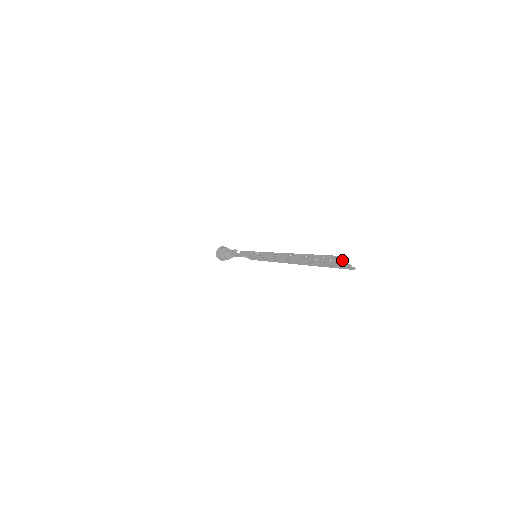
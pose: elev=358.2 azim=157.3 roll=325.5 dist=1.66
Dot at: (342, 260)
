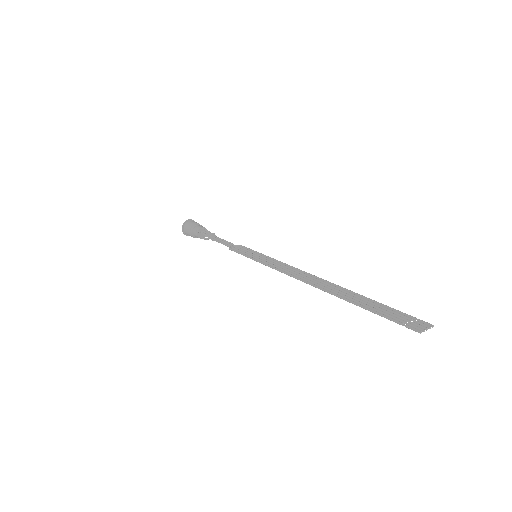
Dot at: occluded
